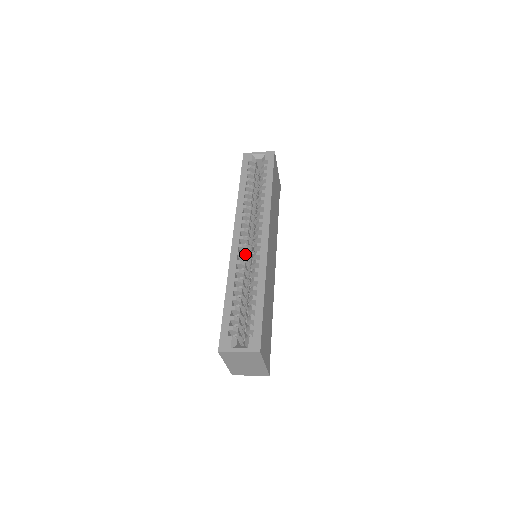
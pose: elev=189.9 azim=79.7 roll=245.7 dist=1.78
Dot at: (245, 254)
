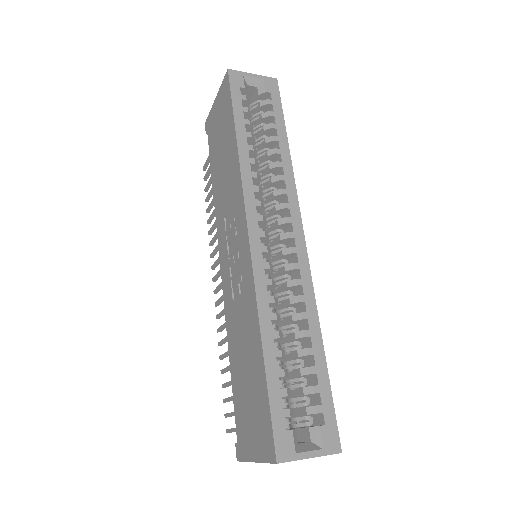
Dot at: (272, 265)
